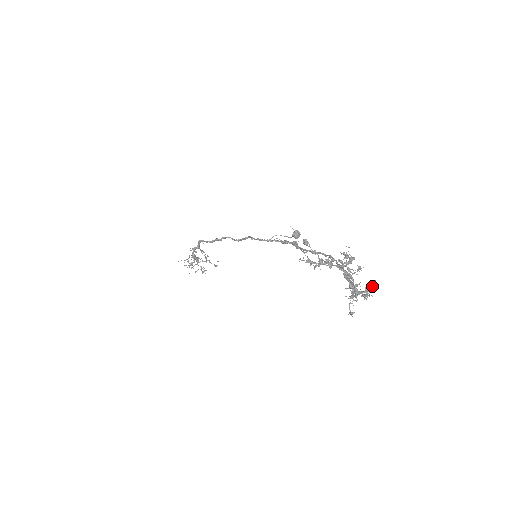
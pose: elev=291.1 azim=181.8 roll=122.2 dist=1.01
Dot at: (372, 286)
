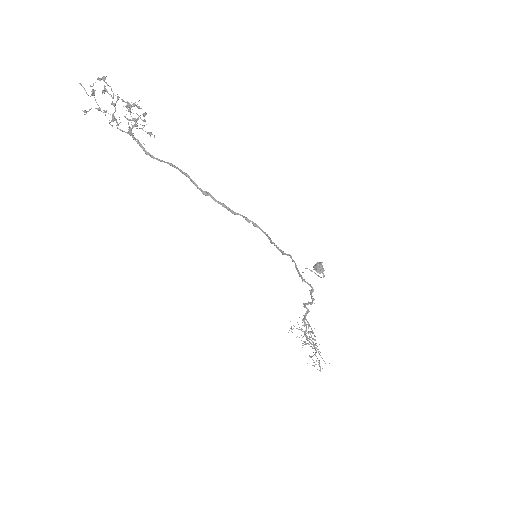
Dot at: (92, 86)
